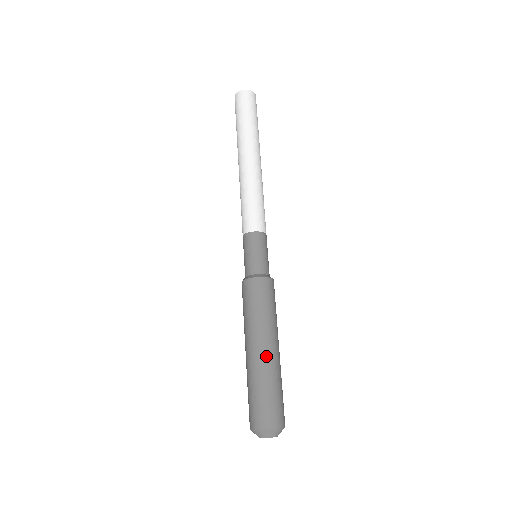
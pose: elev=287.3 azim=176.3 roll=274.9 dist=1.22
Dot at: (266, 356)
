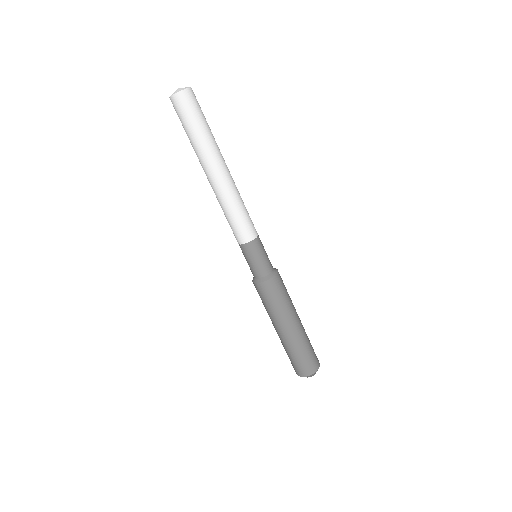
Dot at: (282, 336)
